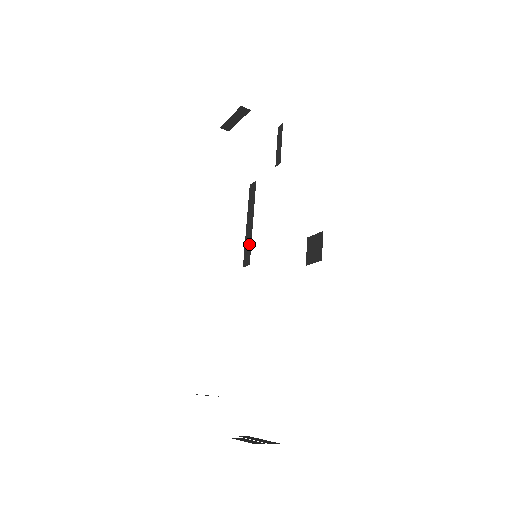
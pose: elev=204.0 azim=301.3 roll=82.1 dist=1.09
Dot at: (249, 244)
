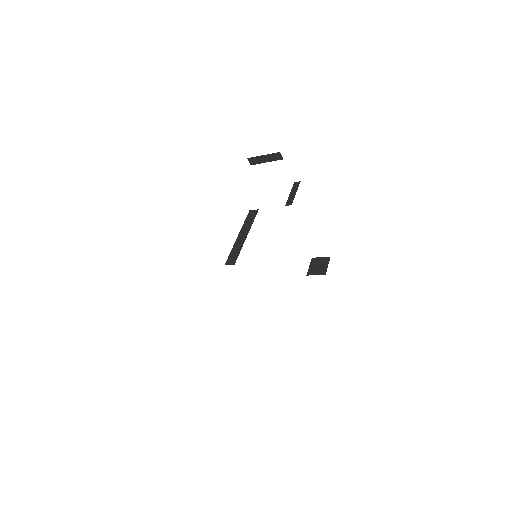
Dot at: (238, 250)
